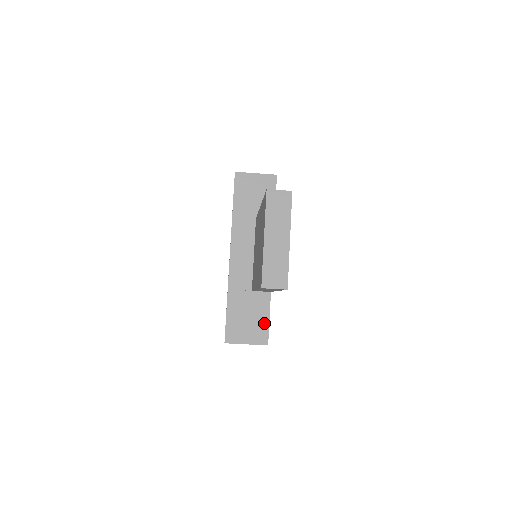
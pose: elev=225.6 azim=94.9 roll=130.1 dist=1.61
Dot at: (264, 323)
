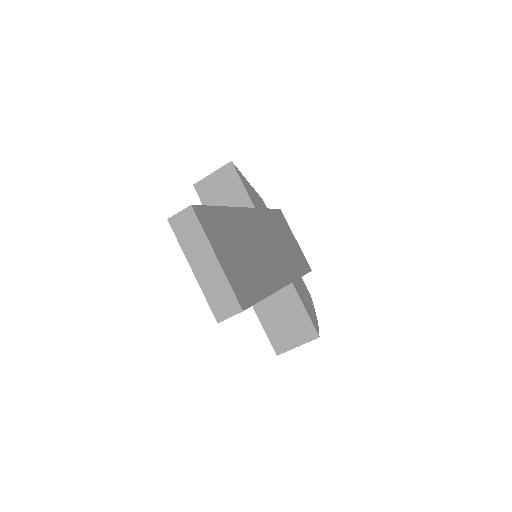
Dot at: (303, 317)
